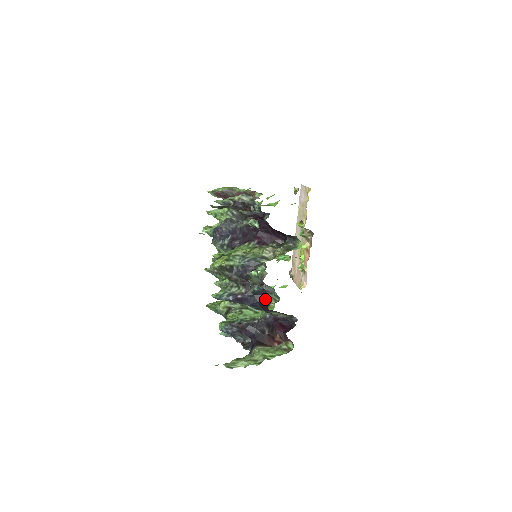
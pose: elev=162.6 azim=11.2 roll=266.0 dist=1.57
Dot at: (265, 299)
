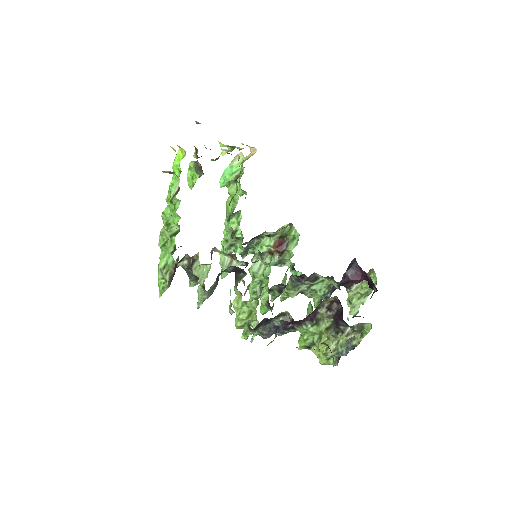
Dot at: occluded
